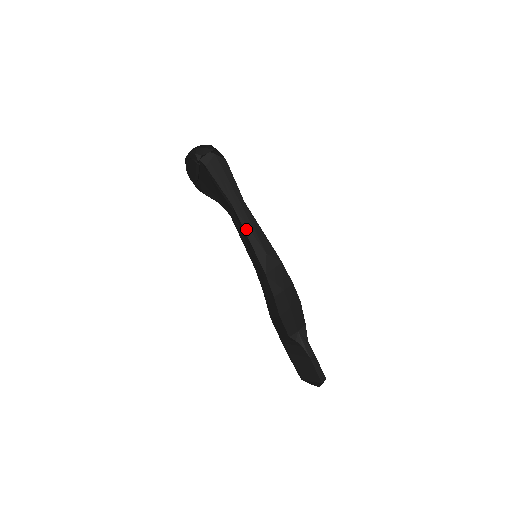
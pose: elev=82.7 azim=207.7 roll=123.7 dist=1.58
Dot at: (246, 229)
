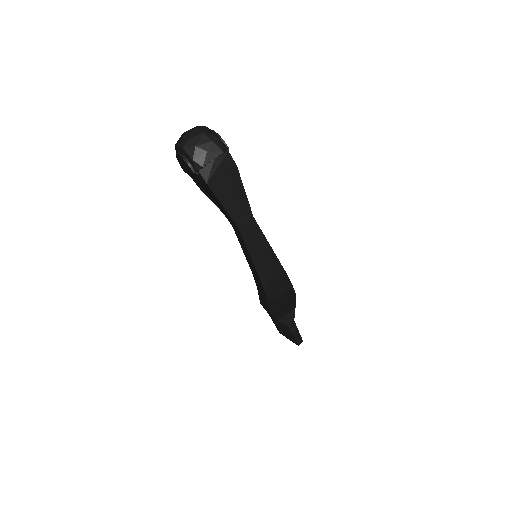
Dot at: (250, 249)
